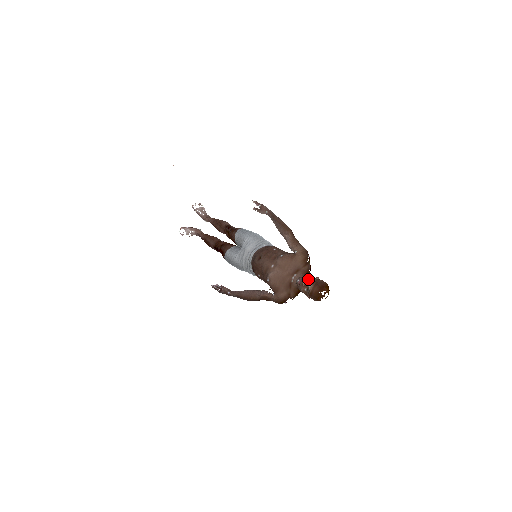
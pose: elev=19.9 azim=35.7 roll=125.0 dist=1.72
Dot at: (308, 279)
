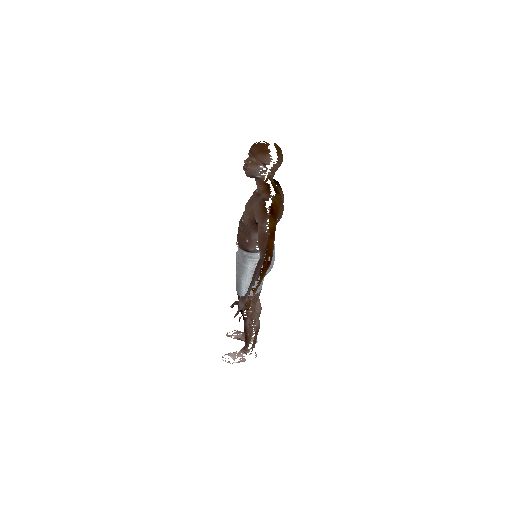
Dot at: occluded
